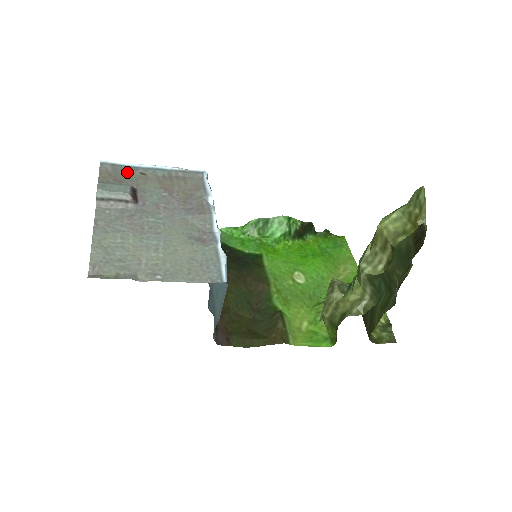
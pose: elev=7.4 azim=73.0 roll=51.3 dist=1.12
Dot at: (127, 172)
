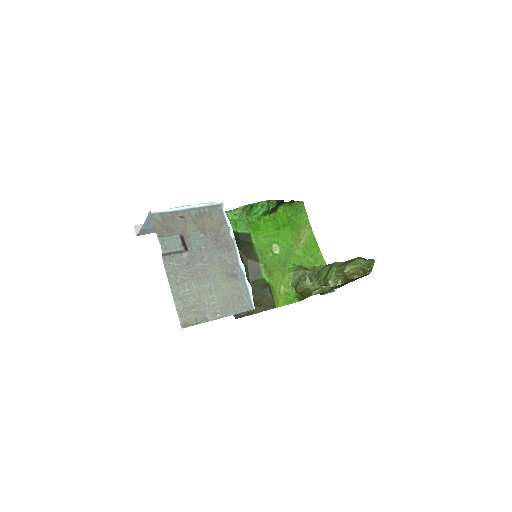
Dot at: (172, 219)
